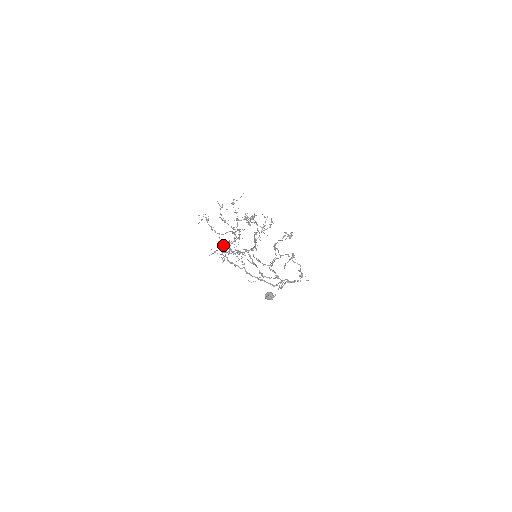
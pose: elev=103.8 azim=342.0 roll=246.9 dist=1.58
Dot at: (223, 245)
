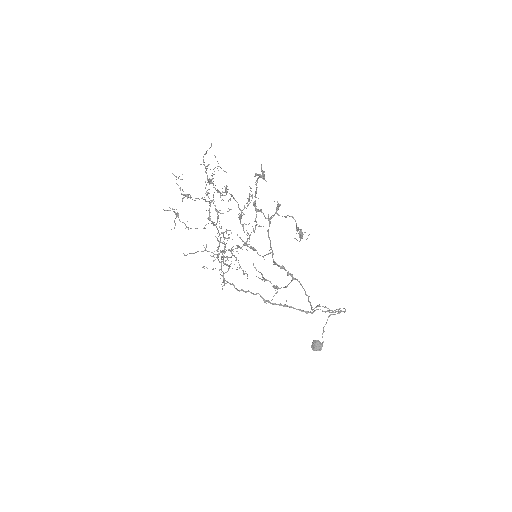
Dot at: occluded
